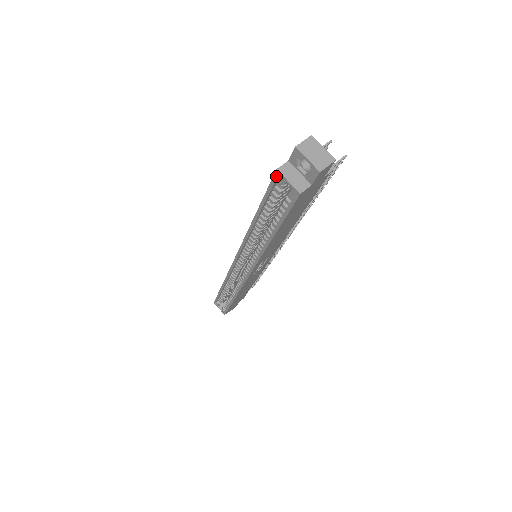
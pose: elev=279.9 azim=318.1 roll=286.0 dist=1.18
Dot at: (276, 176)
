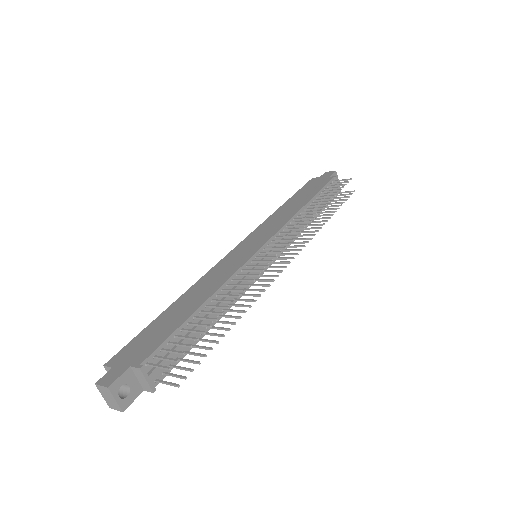
Dot at: (111, 362)
